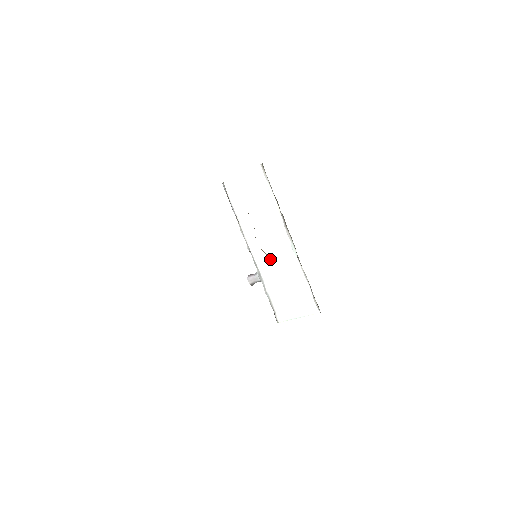
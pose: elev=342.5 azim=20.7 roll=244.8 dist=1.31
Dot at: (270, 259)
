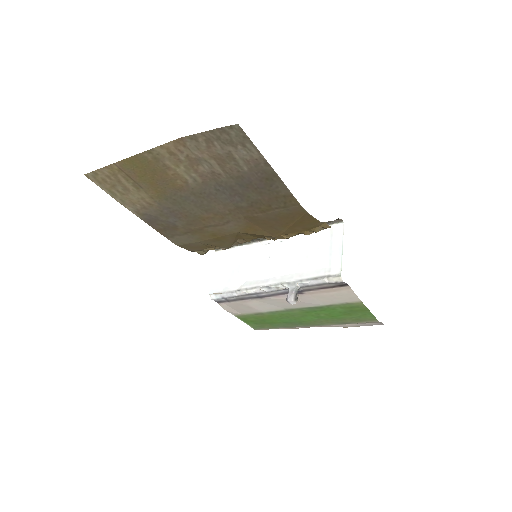
Dot at: (281, 268)
